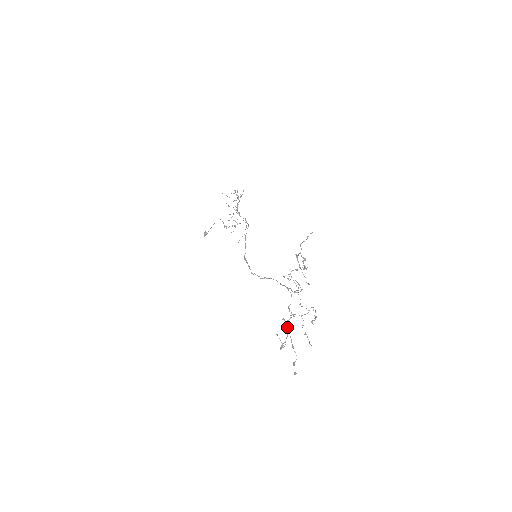
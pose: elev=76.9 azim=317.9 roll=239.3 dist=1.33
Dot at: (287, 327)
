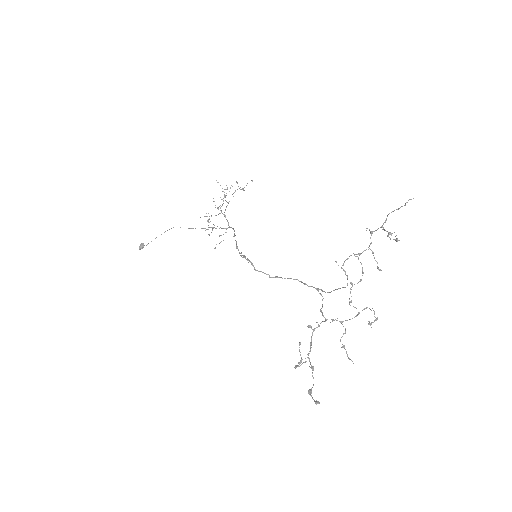
Dot at: (311, 338)
